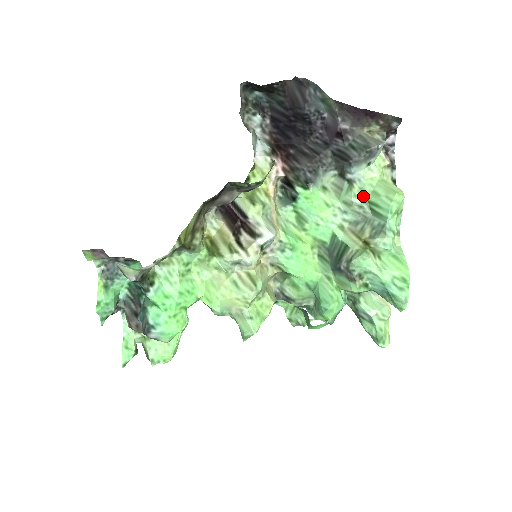
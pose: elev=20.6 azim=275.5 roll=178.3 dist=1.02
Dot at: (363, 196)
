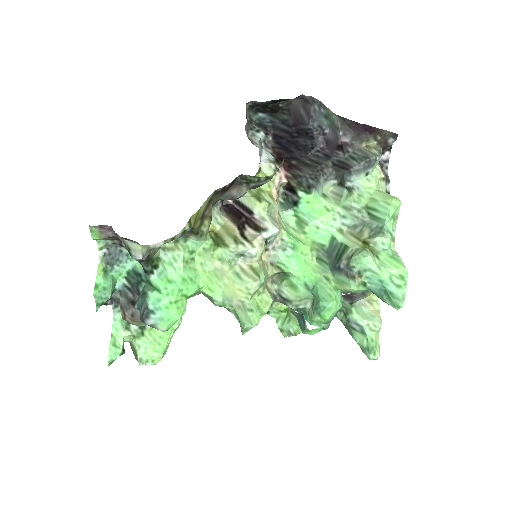
Dot at: (362, 202)
